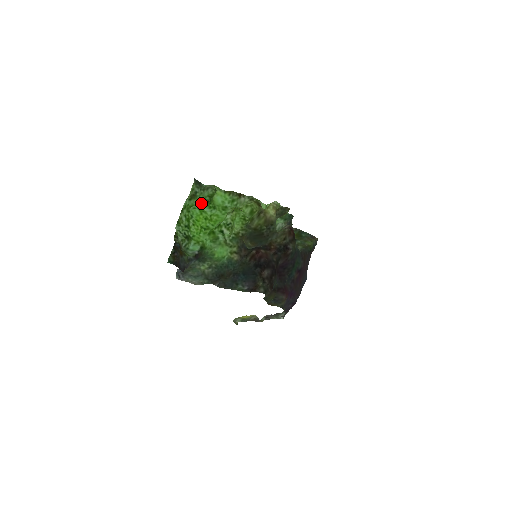
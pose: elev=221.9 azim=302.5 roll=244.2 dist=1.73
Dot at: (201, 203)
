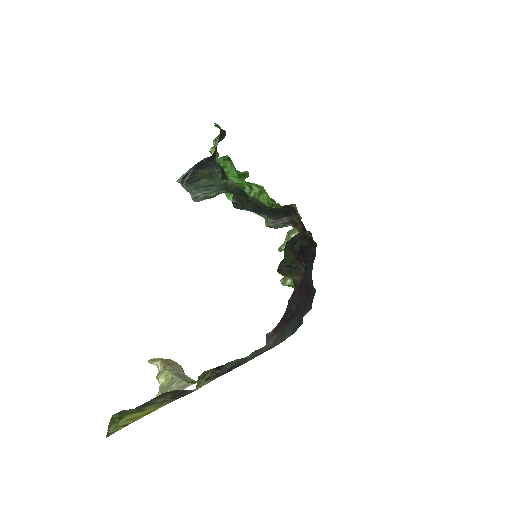
Dot at: (232, 171)
